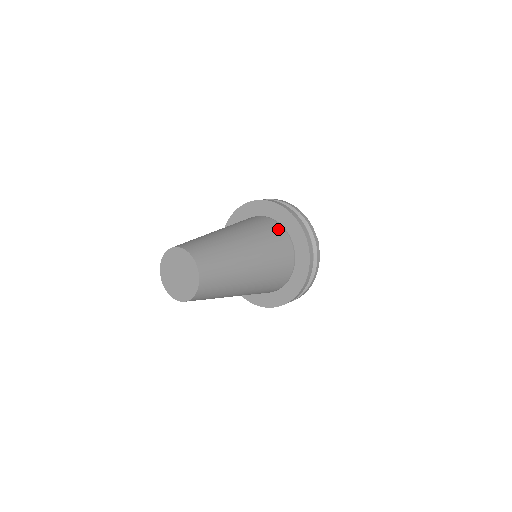
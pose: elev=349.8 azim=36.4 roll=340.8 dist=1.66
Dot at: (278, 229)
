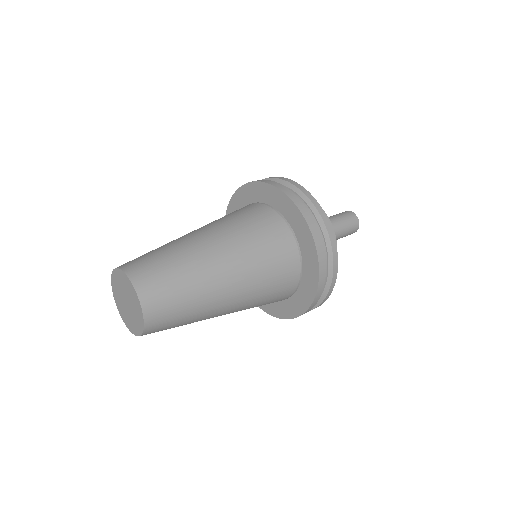
Dot at: (287, 245)
